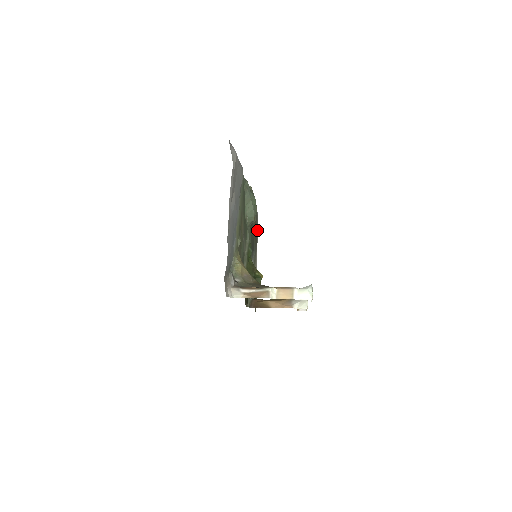
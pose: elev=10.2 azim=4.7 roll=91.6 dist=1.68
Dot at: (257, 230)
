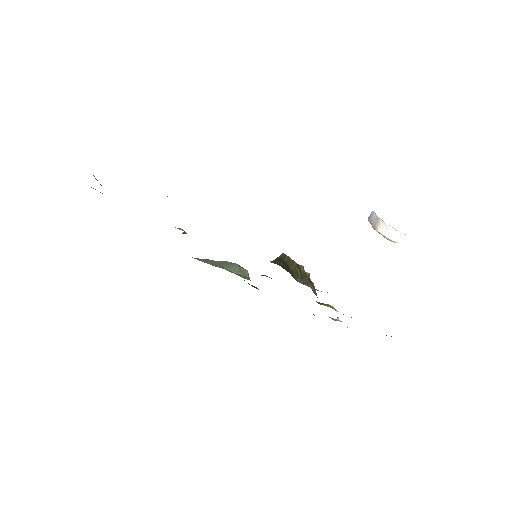
Dot at: occluded
